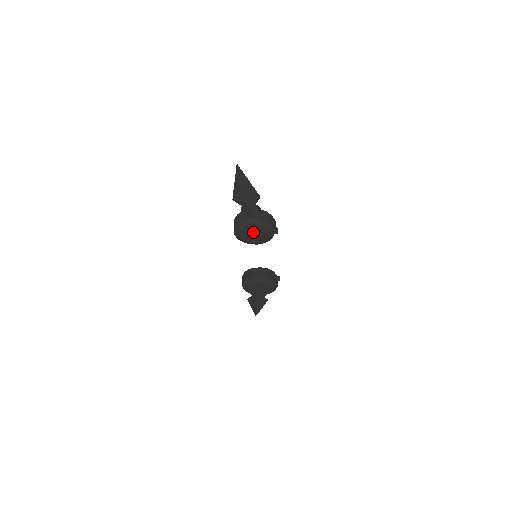
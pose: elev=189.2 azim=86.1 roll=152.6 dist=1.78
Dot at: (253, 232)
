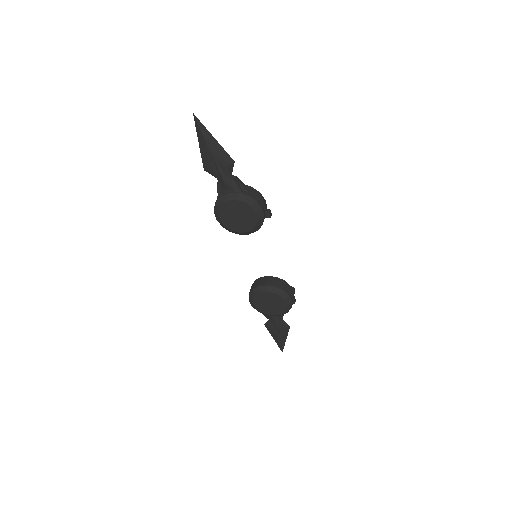
Dot at: (236, 213)
